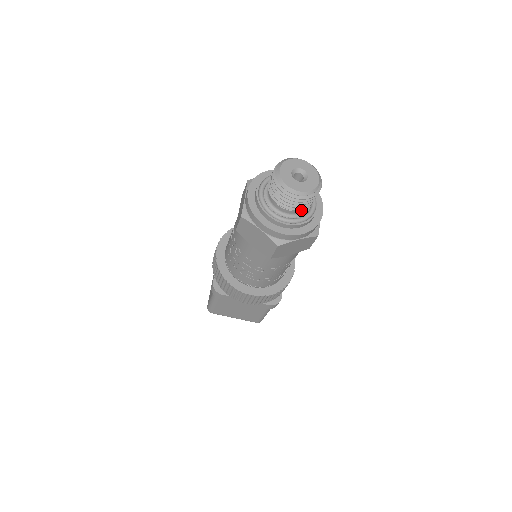
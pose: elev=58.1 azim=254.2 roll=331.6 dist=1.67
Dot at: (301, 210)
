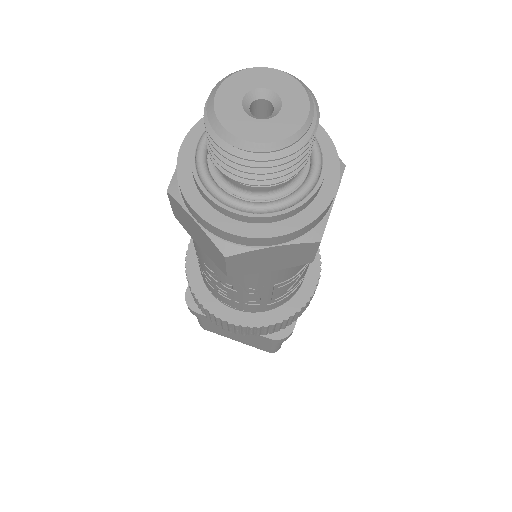
Dot at: (272, 185)
